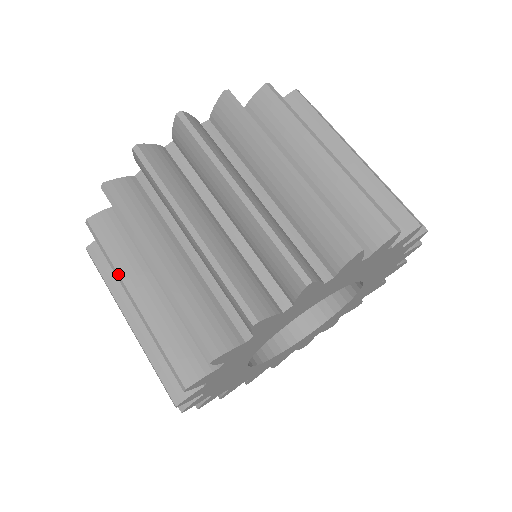
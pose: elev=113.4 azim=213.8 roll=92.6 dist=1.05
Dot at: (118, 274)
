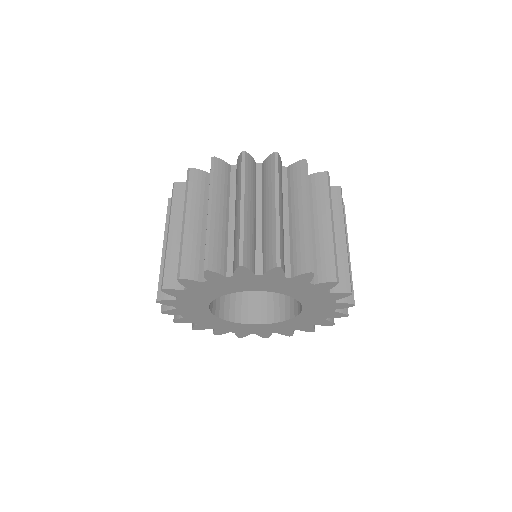
Dot at: (186, 204)
